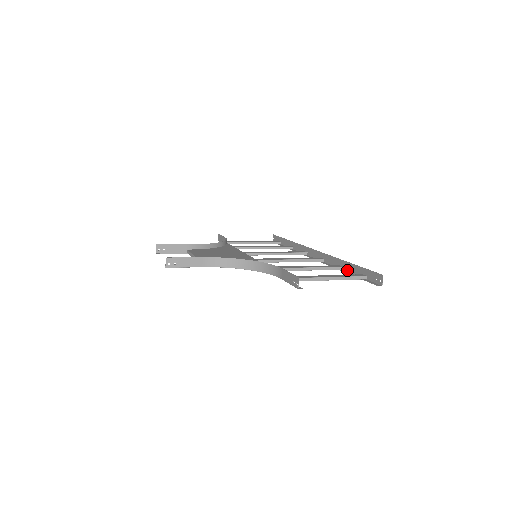
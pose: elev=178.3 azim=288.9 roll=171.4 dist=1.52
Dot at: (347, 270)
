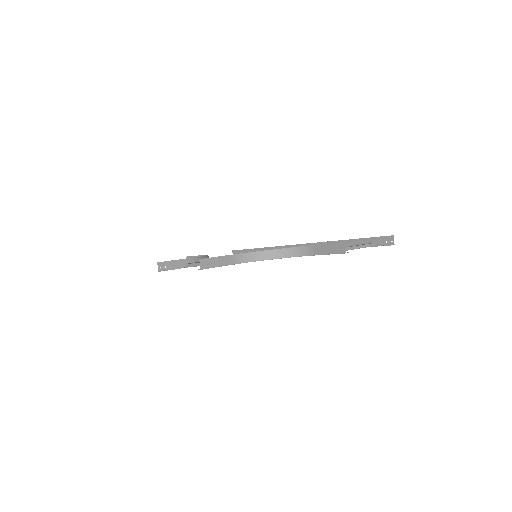
Dot at: occluded
